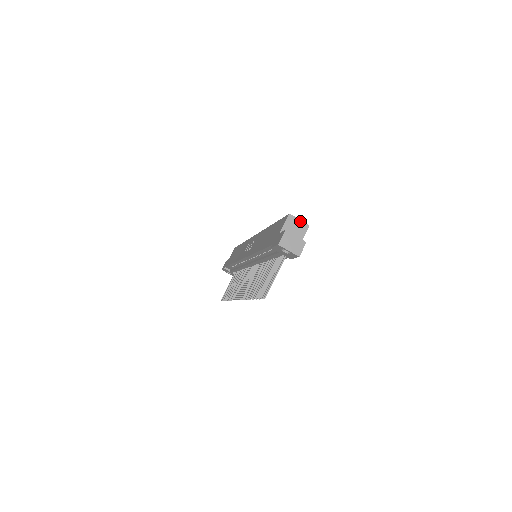
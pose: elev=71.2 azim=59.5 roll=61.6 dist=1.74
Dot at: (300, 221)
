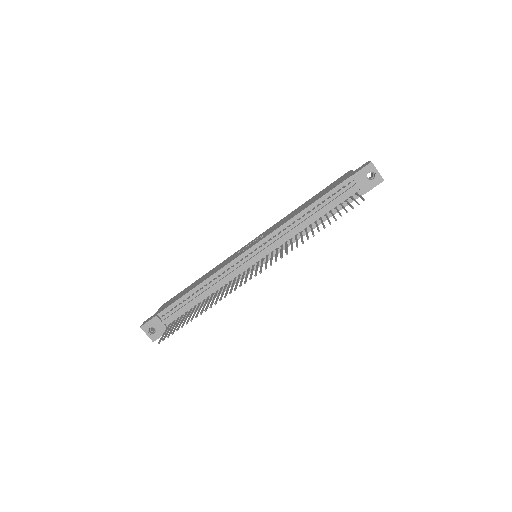
Dot at: occluded
